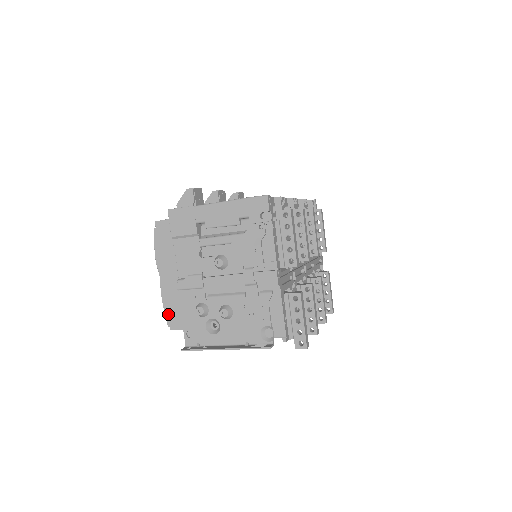
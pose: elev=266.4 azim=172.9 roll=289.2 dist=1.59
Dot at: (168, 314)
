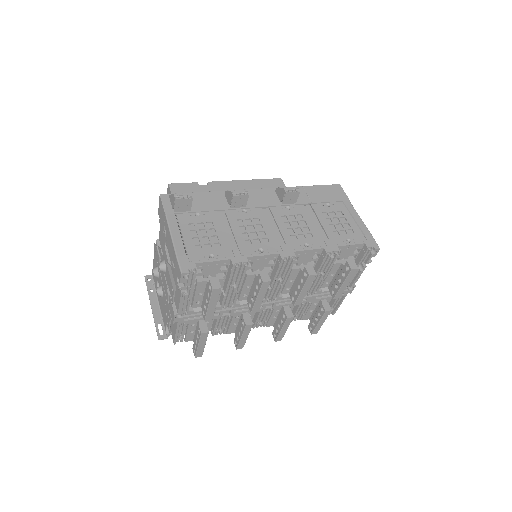
Dot at: occluded
